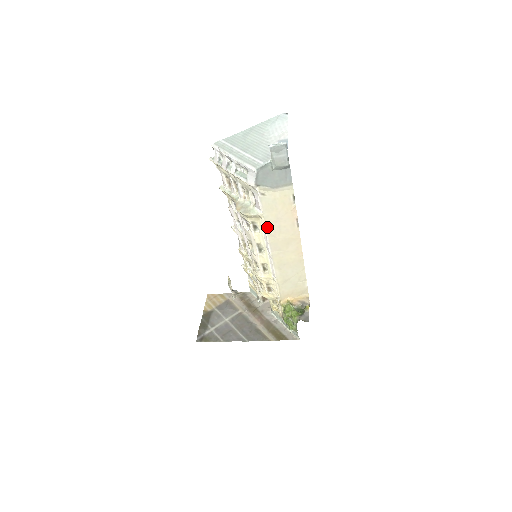
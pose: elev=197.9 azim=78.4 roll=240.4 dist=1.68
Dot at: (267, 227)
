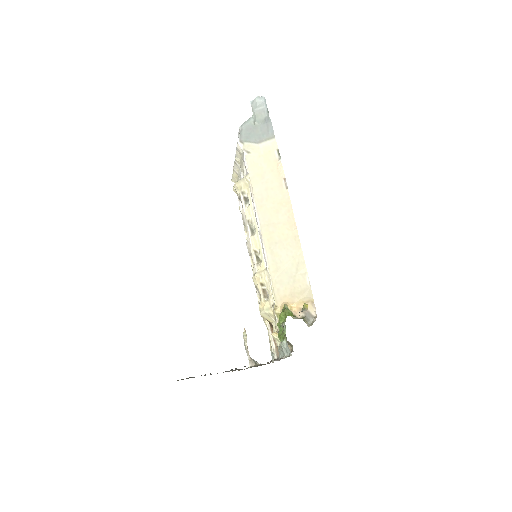
Dot at: (254, 191)
